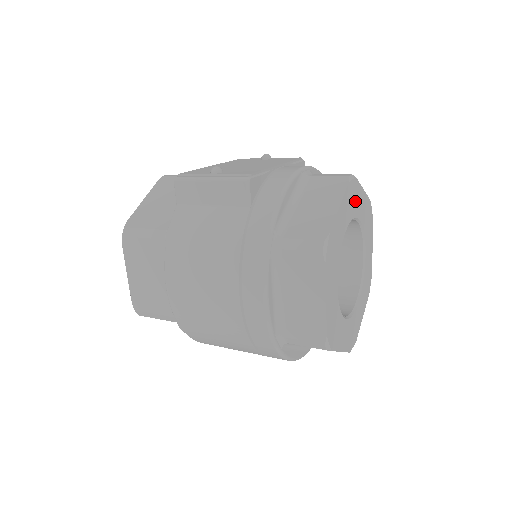
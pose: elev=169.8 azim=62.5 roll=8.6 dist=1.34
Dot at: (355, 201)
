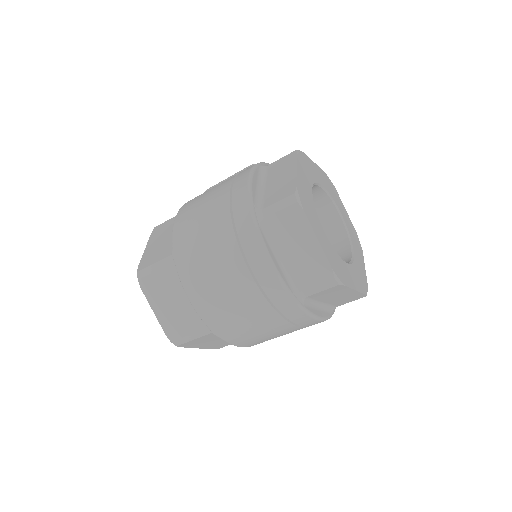
Dot at: (335, 196)
